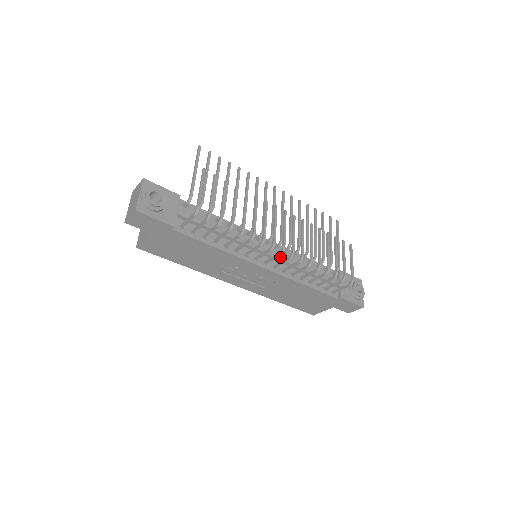
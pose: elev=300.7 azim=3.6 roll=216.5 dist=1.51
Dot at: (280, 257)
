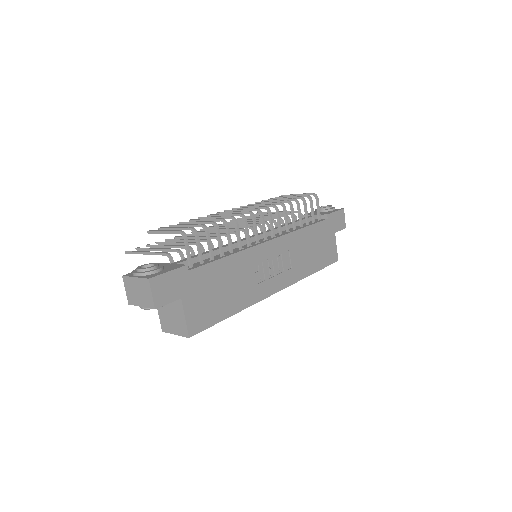
Dot at: (266, 232)
